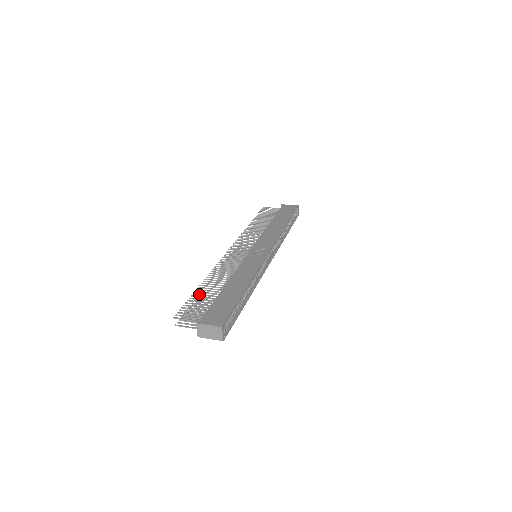
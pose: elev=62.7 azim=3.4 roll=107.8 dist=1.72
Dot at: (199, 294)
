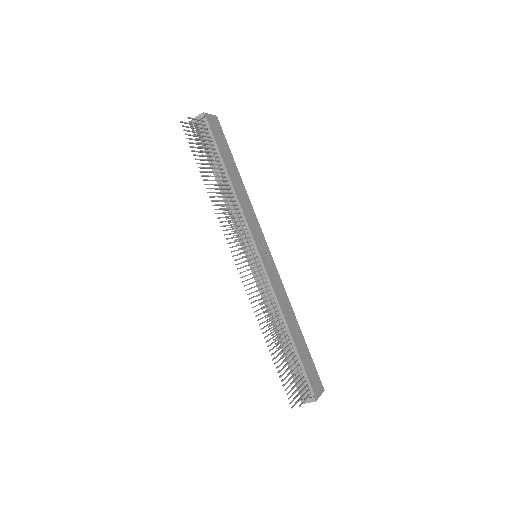
Dot at: occluded
